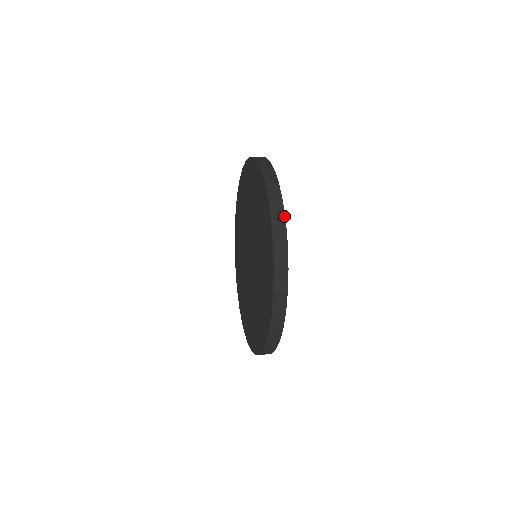
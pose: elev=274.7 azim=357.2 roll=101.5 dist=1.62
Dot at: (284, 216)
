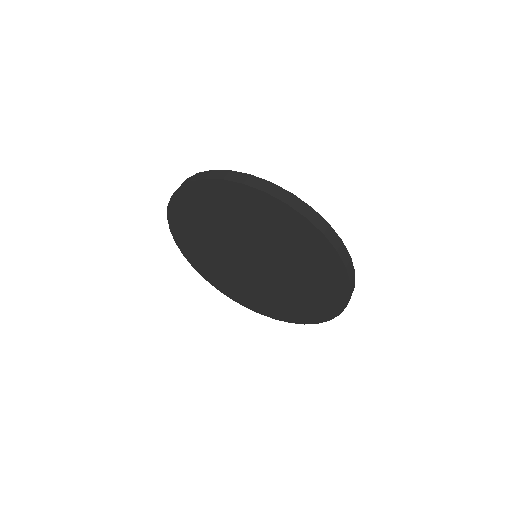
Dot at: (245, 174)
